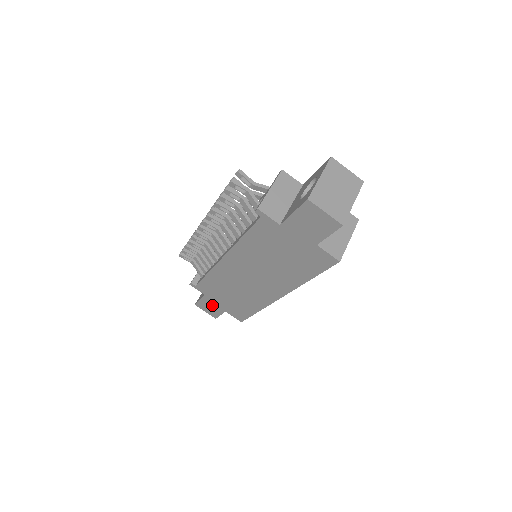
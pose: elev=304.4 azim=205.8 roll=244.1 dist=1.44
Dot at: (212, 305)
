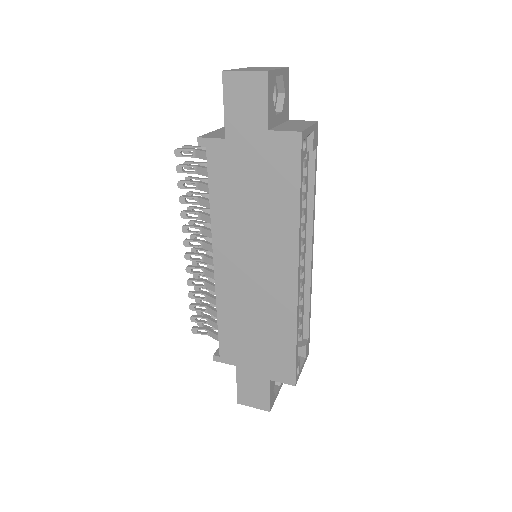
Dot at: (252, 381)
